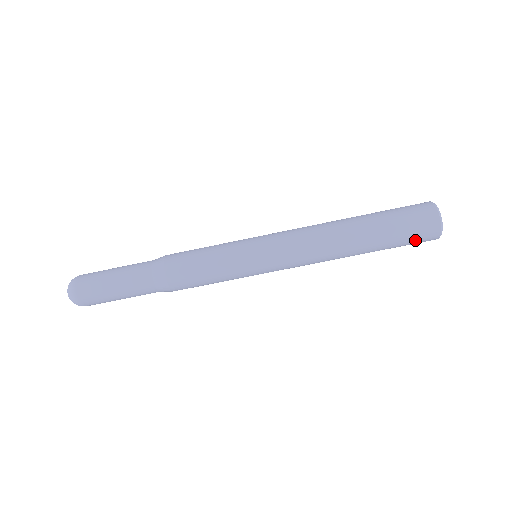
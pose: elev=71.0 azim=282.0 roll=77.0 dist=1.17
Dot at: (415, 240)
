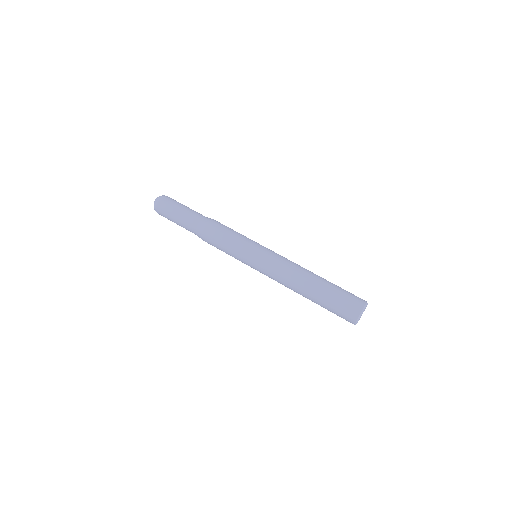
Dot at: (347, 301)
